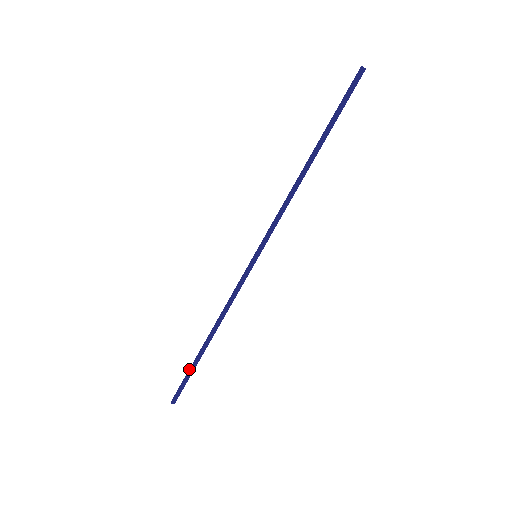
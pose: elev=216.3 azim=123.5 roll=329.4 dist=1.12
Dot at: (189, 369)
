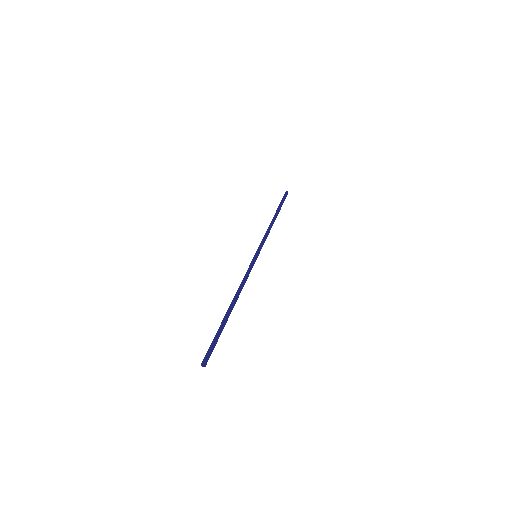
Dot at: (279, 205)
